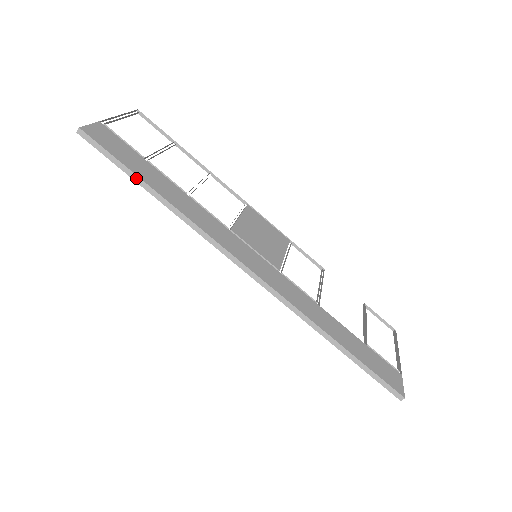
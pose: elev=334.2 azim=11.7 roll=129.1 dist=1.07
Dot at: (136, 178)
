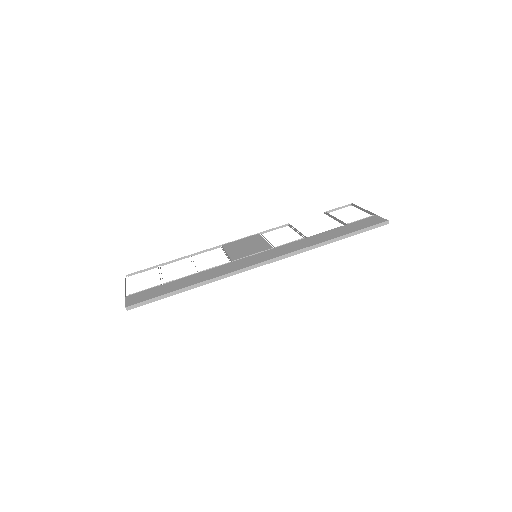
Dot at: (172, 294)
